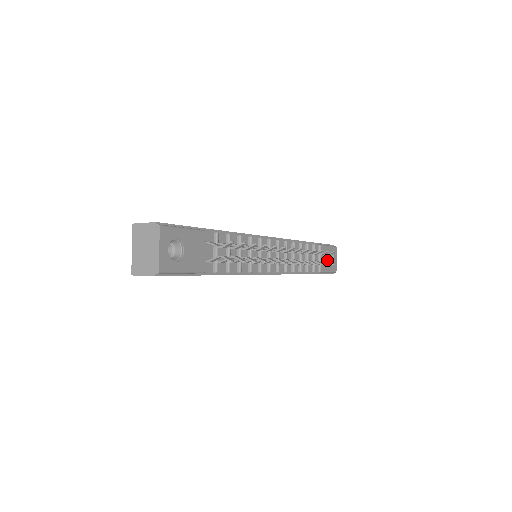
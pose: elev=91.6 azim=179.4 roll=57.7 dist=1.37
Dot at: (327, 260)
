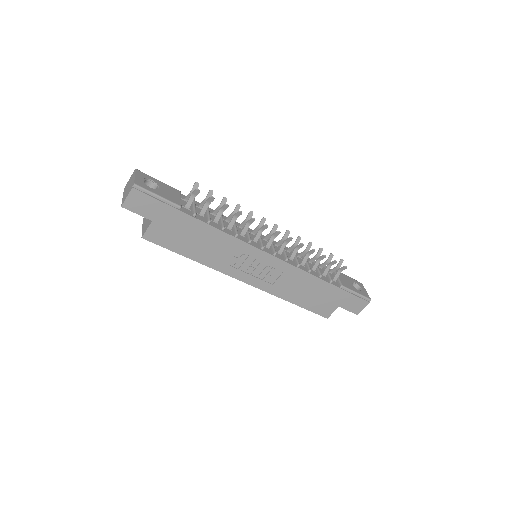
Dot at: (350, 284)
